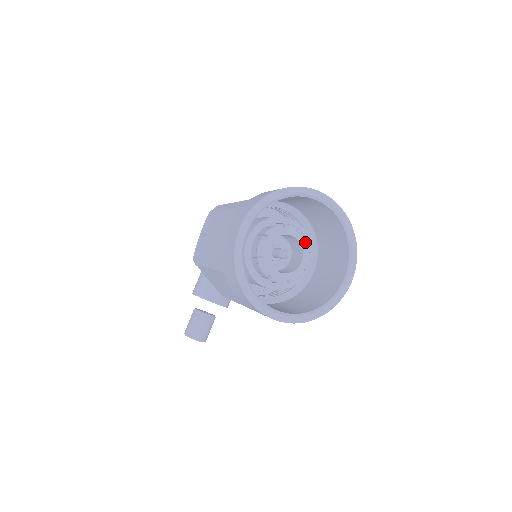
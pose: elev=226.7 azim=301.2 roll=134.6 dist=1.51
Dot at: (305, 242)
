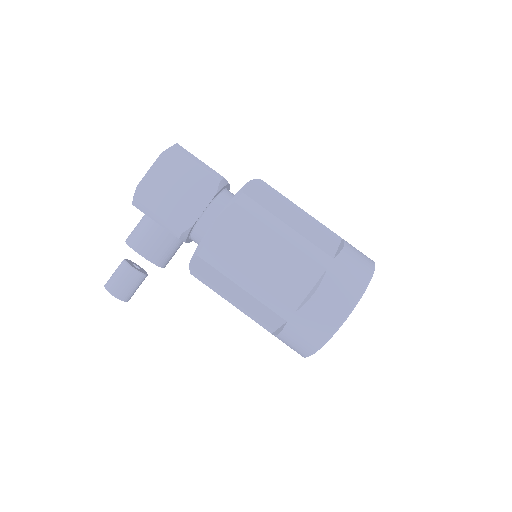
Dot at: occluded
